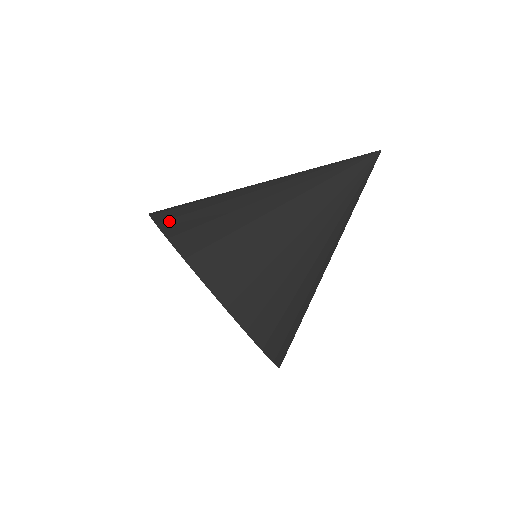
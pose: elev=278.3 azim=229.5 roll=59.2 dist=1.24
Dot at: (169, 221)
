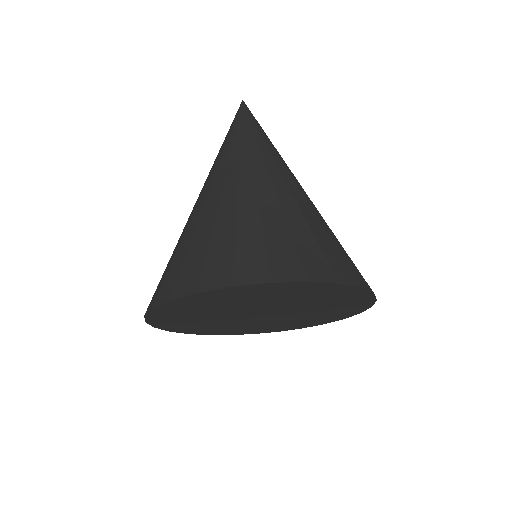
Dot at: (237, 273)
